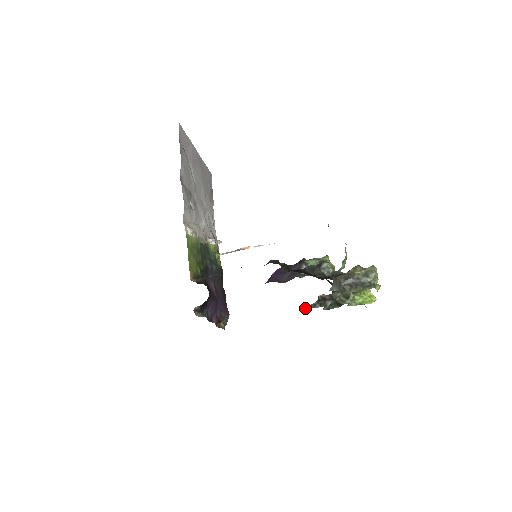
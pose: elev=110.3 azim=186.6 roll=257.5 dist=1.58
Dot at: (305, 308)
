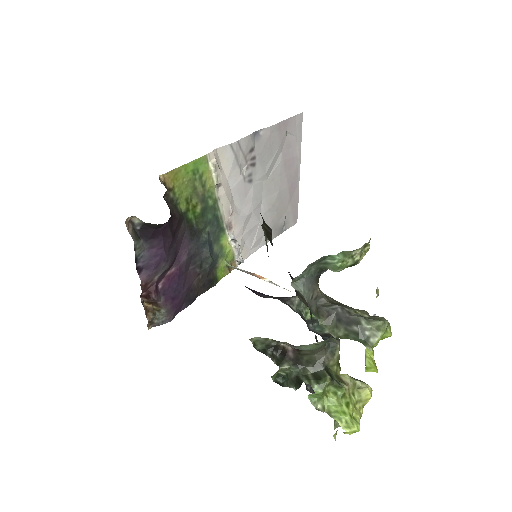
Dot at: (249, 339)
